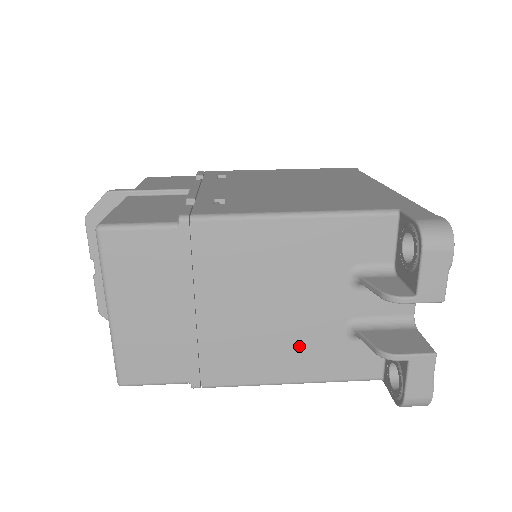
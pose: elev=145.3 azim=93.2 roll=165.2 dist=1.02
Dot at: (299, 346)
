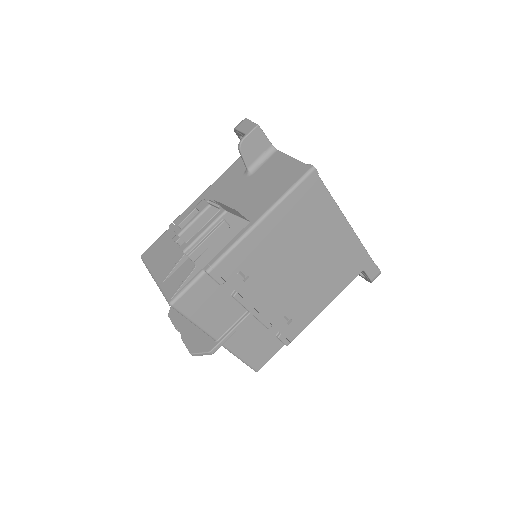
Dot at: occluded
